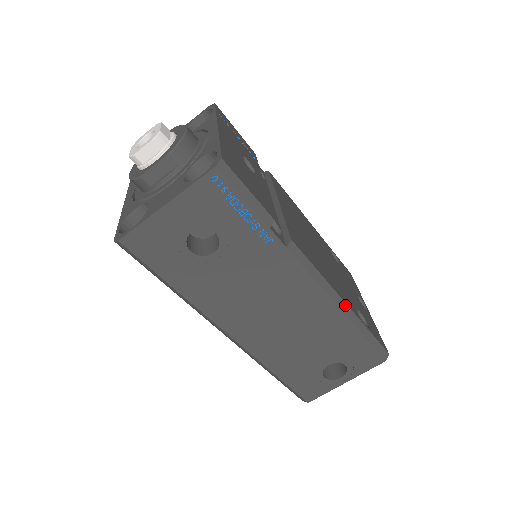
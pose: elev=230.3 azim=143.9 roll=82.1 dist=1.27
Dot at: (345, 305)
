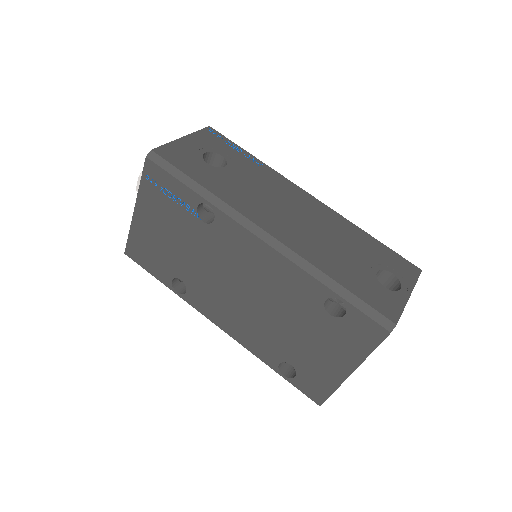
Dot at: occluded
